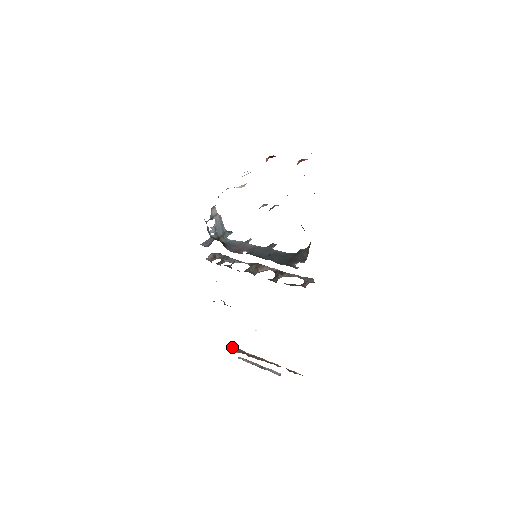
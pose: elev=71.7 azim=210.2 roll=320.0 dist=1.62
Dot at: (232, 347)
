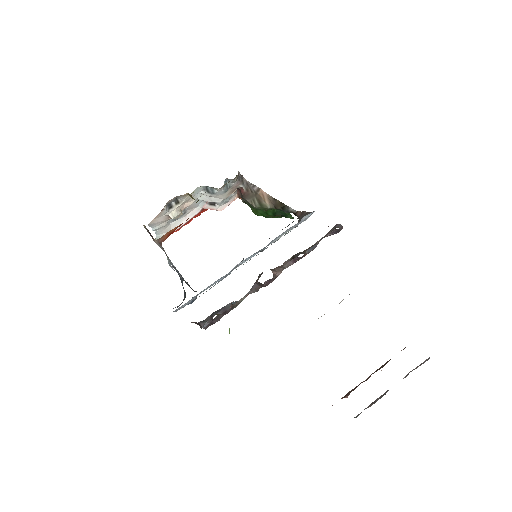
Dot at: occluded
